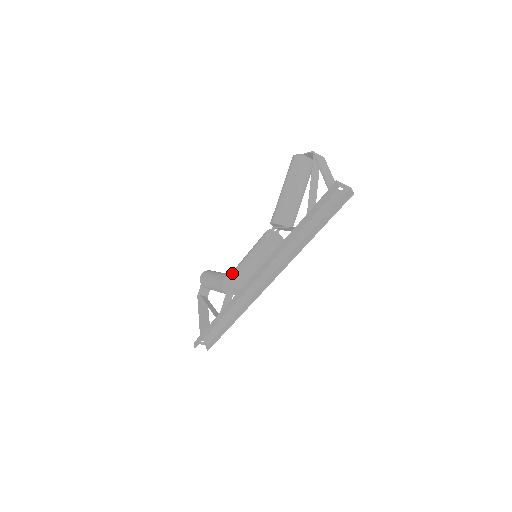
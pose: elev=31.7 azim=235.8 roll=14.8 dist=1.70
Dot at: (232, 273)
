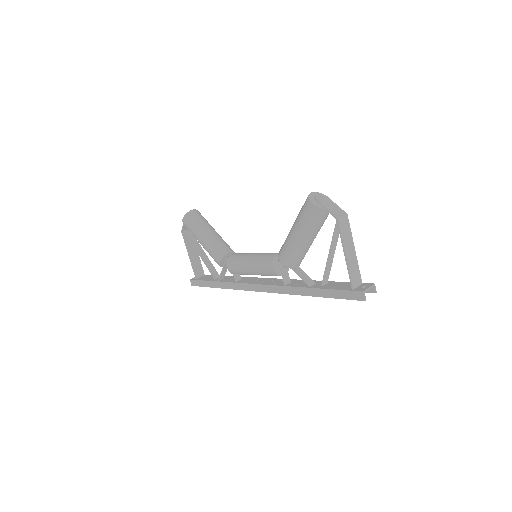
Dot at: (231, 266)
